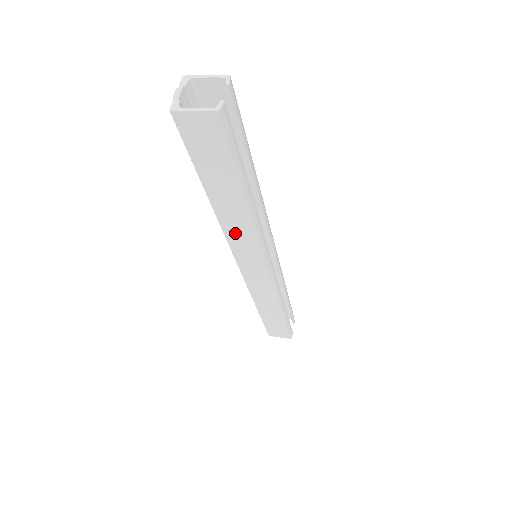
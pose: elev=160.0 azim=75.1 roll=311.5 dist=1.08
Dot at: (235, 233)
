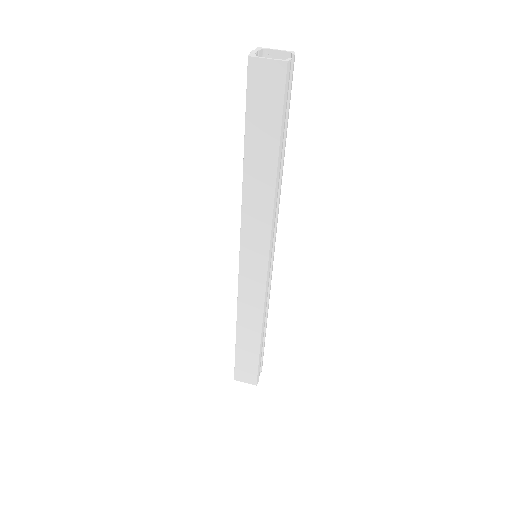
Dot at: (252, 210)
